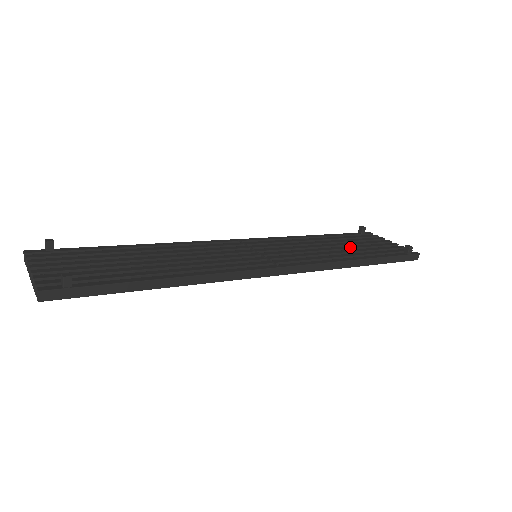
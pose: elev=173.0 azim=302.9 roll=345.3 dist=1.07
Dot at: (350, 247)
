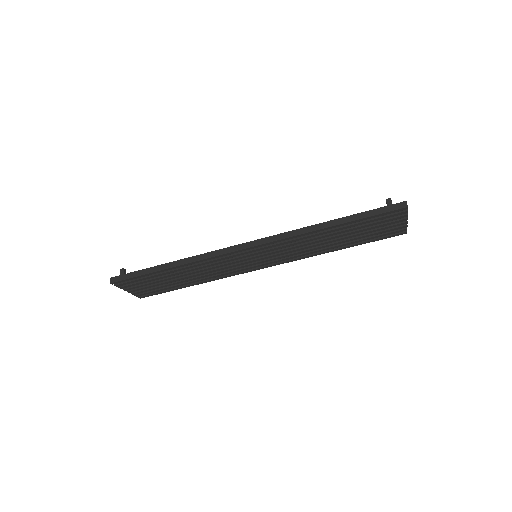
Dot at: occluded
